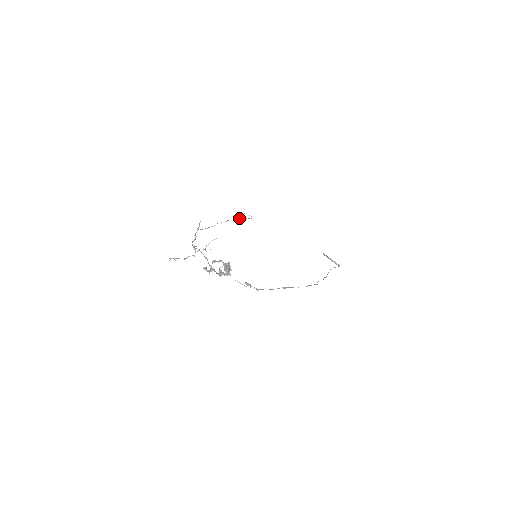
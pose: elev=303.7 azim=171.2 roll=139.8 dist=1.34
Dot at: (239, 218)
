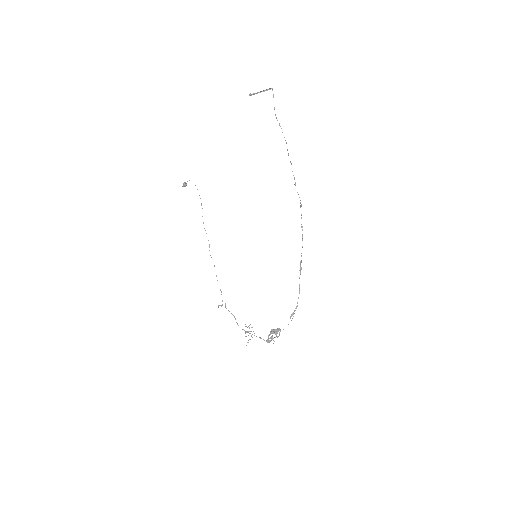
Dot at: occluded
